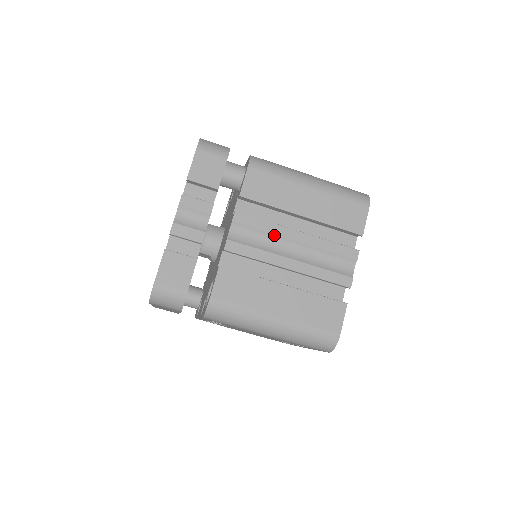
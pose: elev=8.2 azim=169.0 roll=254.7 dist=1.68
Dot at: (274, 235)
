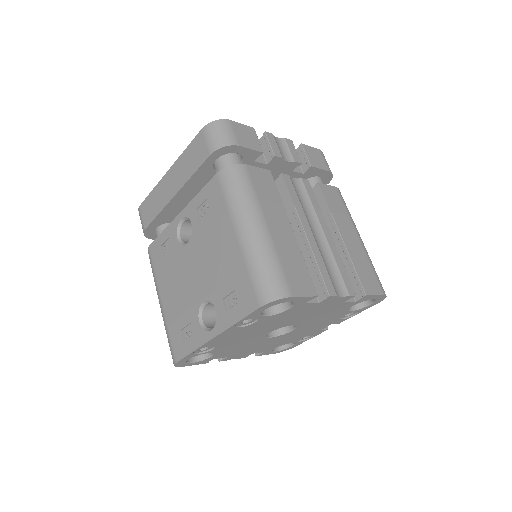
Dot at: (315, 214)
